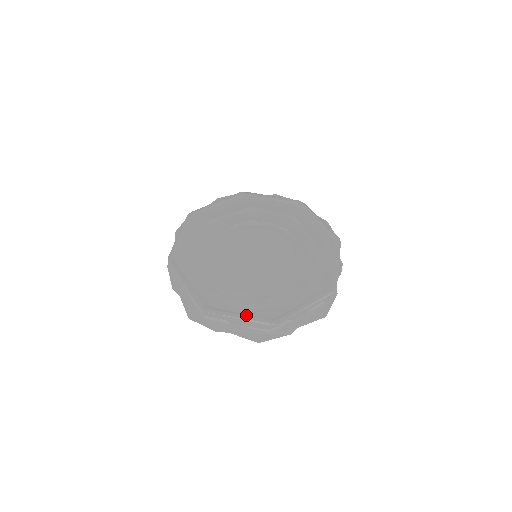
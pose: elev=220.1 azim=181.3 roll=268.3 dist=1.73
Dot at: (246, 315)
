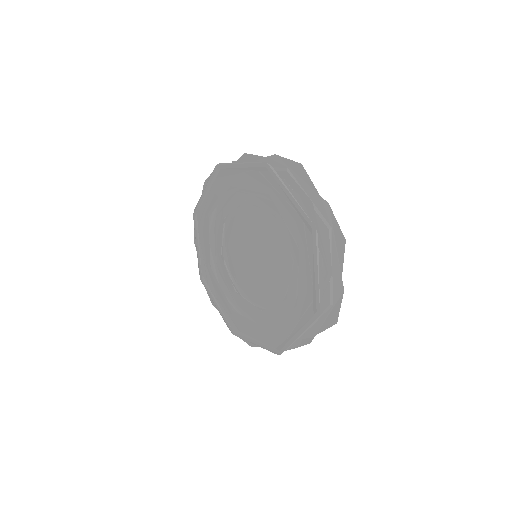
Dot at: (221, 309)
